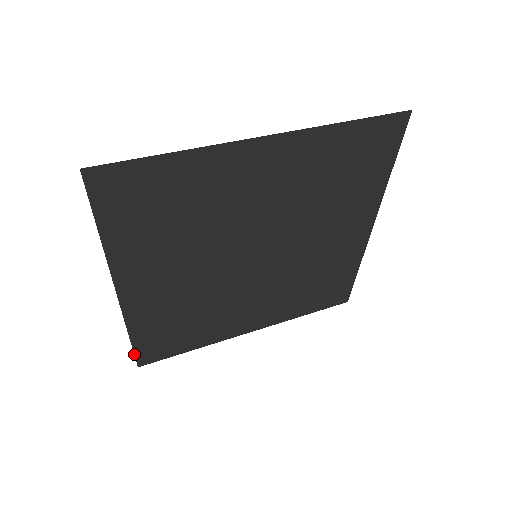
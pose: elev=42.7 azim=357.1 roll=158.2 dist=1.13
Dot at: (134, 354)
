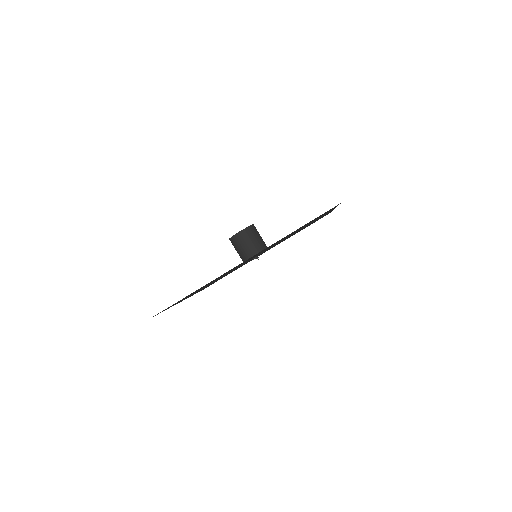
Dot at: (168, 307)
